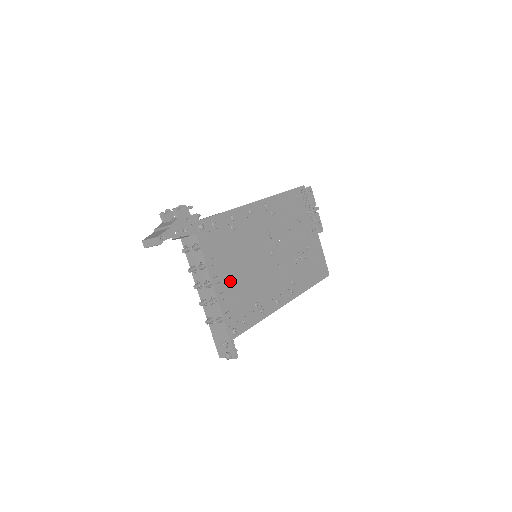
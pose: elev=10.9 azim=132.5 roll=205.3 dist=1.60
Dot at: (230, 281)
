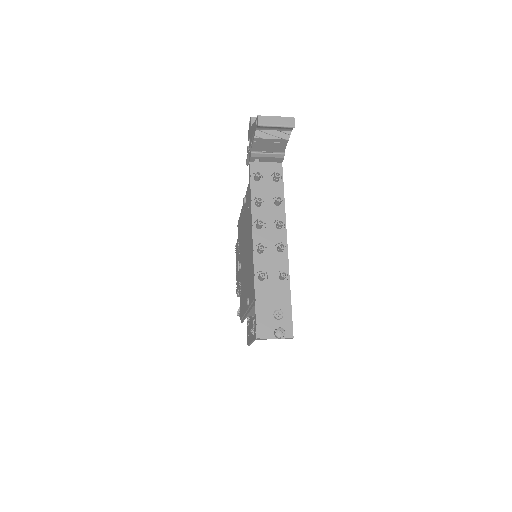
Dot at: occluded
